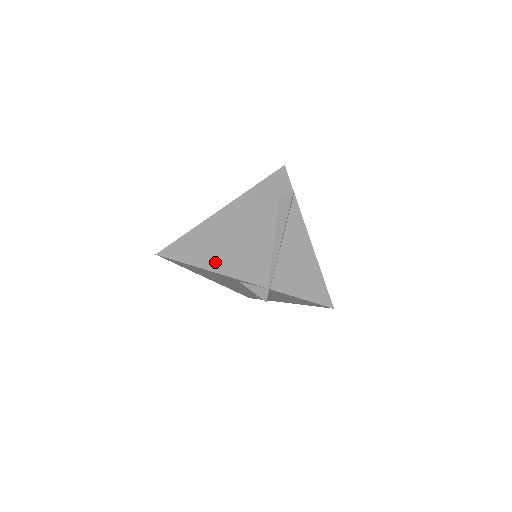
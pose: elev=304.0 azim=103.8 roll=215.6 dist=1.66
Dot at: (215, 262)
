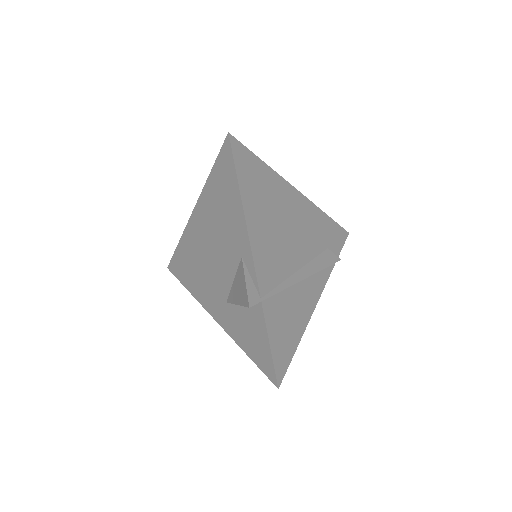
Dot at: (255, 215)
